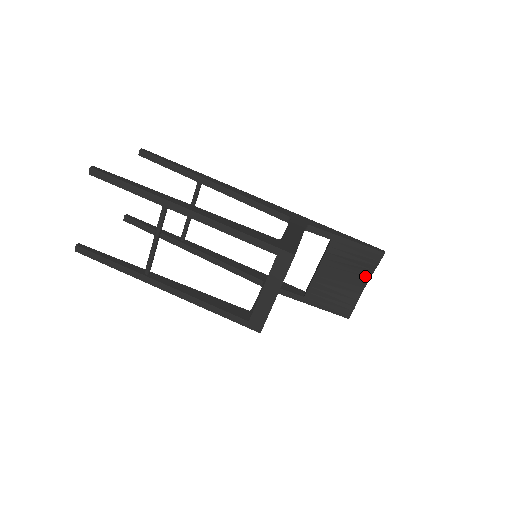
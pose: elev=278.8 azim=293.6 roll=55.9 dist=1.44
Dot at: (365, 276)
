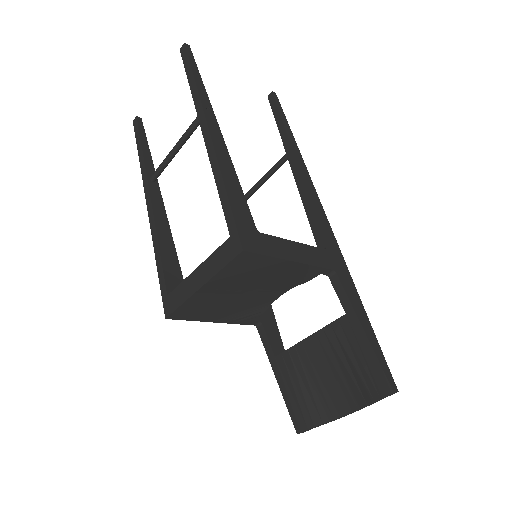
Dot at: (353, 400)
